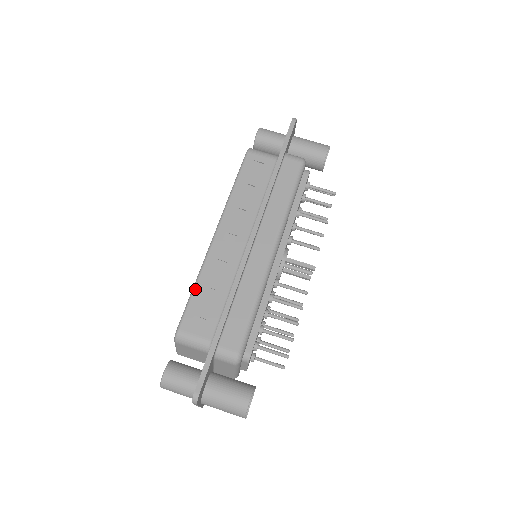
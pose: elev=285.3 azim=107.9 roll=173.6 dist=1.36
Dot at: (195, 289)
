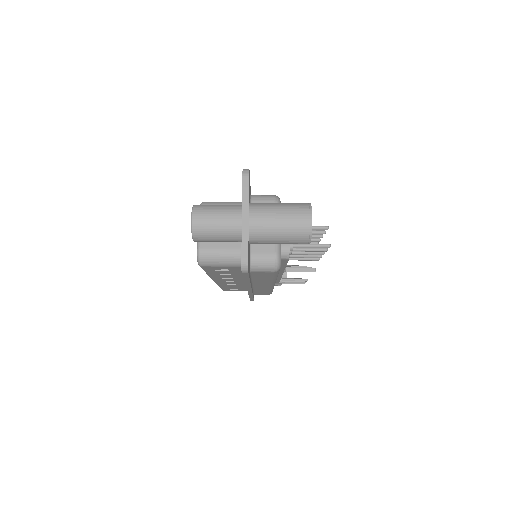
Dot at: occluded
